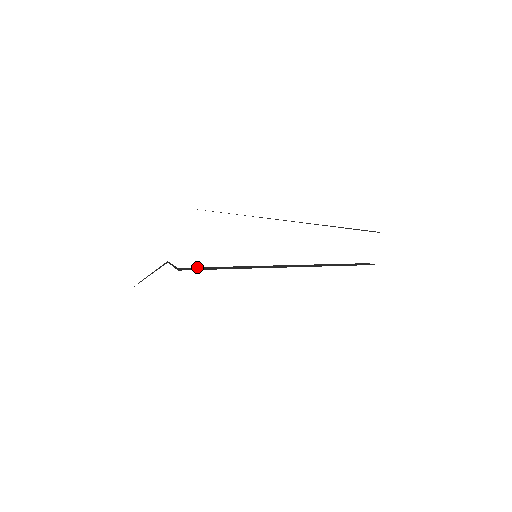
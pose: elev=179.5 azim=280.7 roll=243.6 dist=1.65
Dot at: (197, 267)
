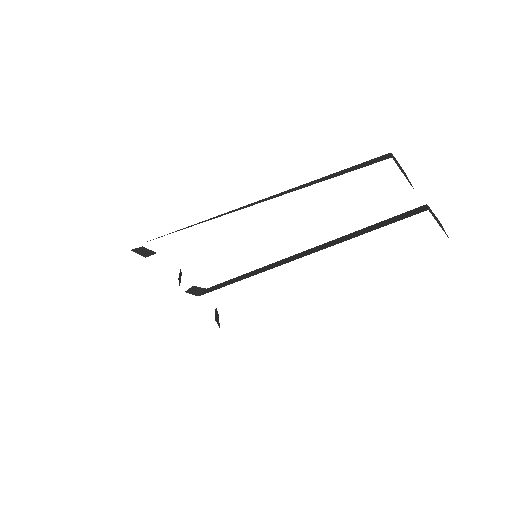
Dot at: occluded
